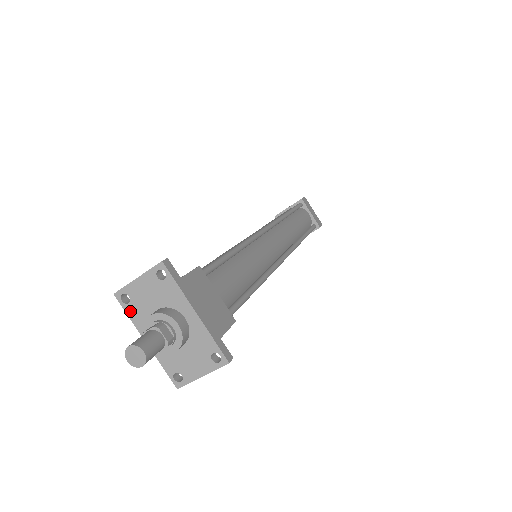
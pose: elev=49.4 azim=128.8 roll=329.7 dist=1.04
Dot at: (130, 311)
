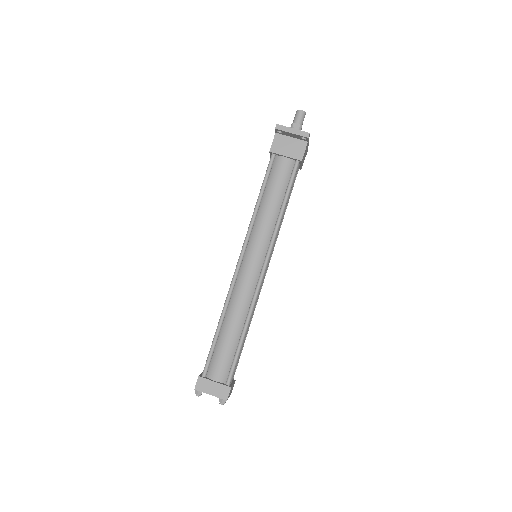
Dot at: occluded
